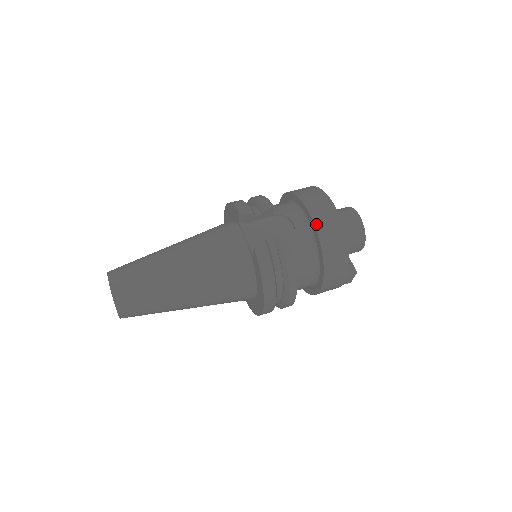
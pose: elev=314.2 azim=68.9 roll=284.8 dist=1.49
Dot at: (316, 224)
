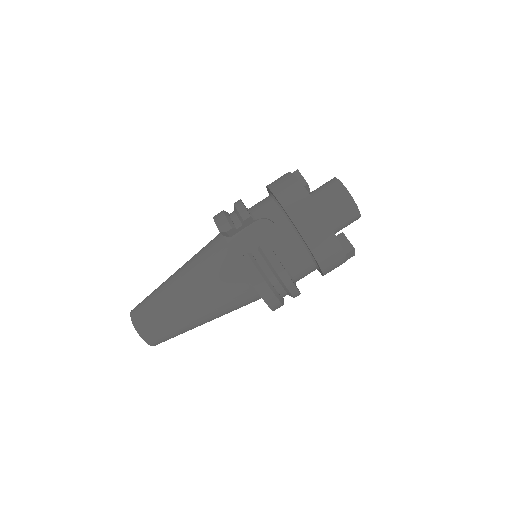
Dot at: (294, 221)
